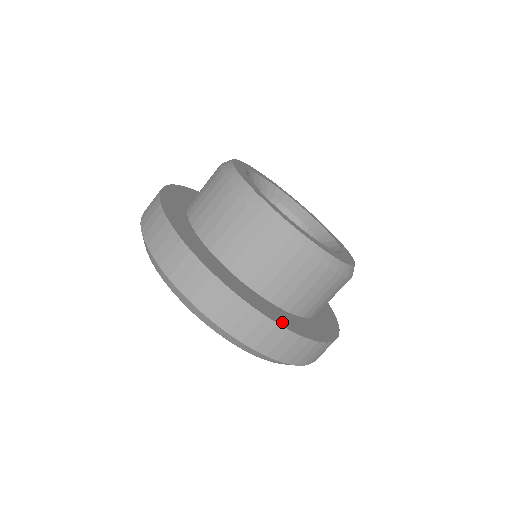
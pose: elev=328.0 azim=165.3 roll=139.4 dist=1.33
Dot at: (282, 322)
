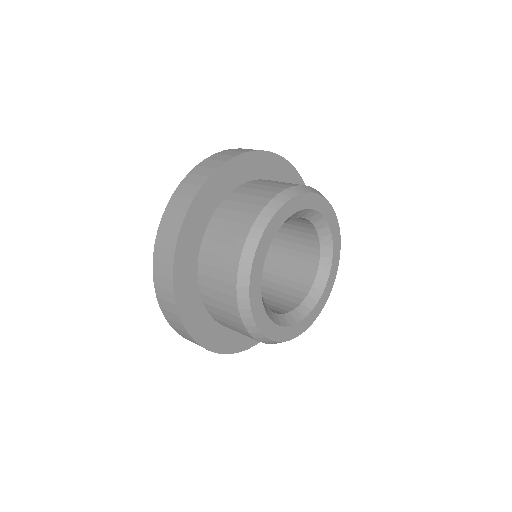
Dot at: (179, 272)
